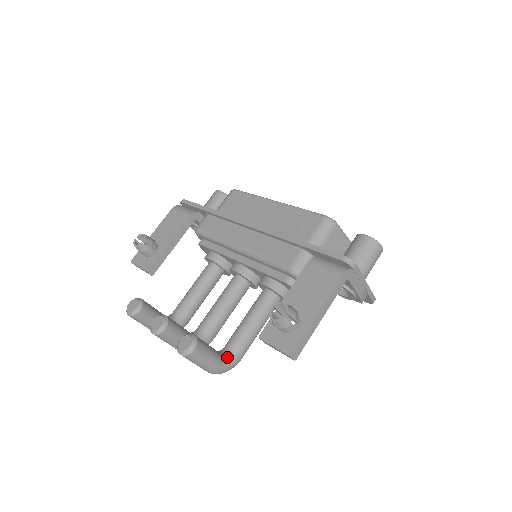
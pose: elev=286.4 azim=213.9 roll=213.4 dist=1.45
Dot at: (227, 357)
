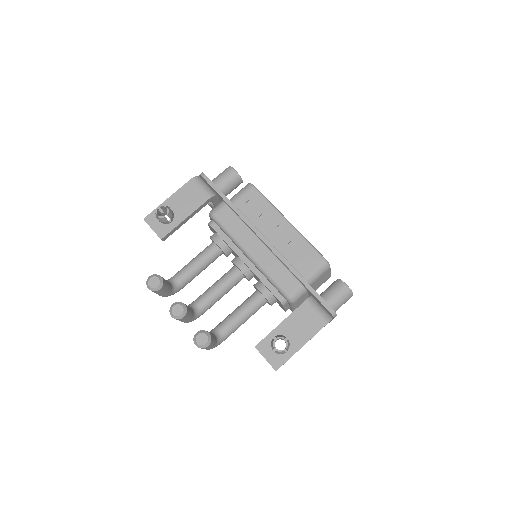
Dot at: (219, 339)
